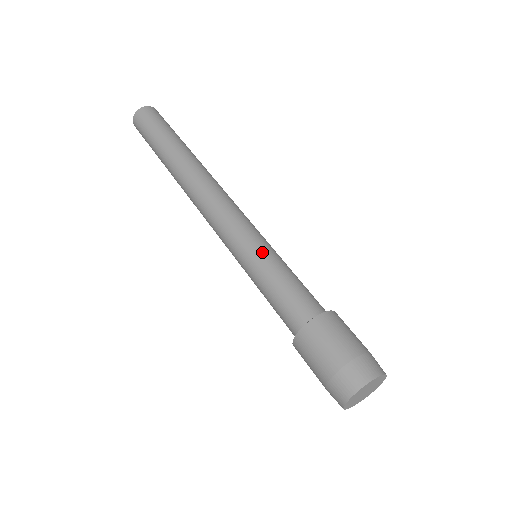
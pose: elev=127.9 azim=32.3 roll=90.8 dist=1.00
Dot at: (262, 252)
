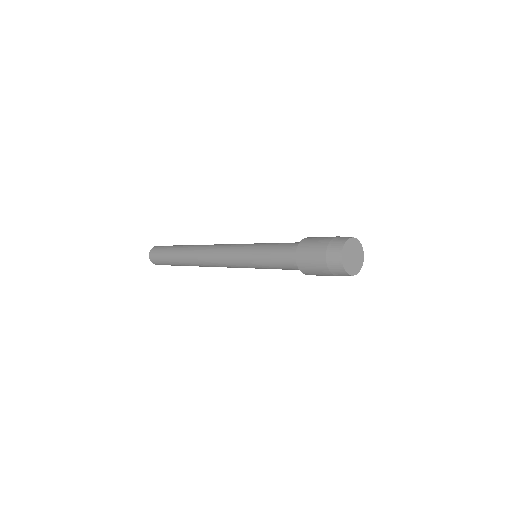
Dot at: (262, 243)
